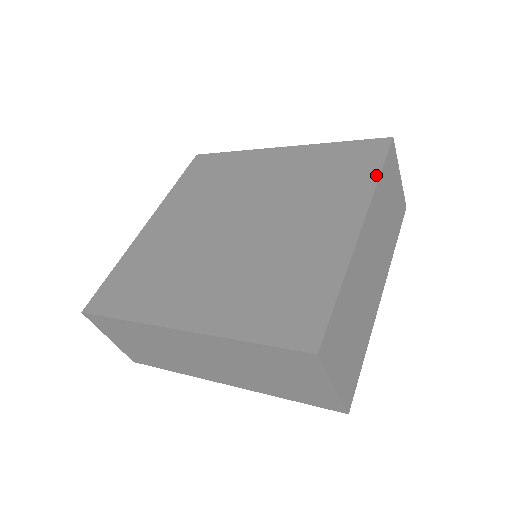
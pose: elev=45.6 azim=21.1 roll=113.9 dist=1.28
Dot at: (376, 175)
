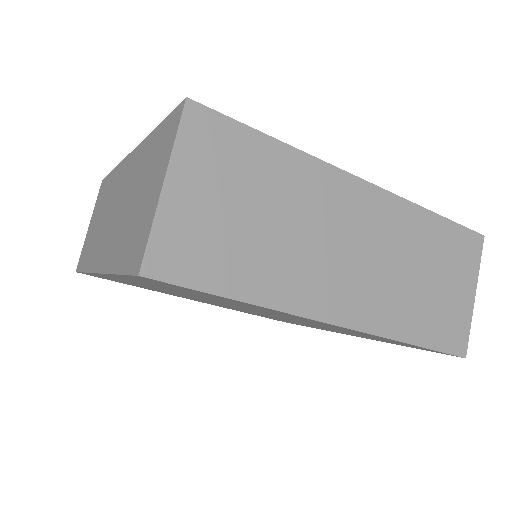
Dot at: occluded
